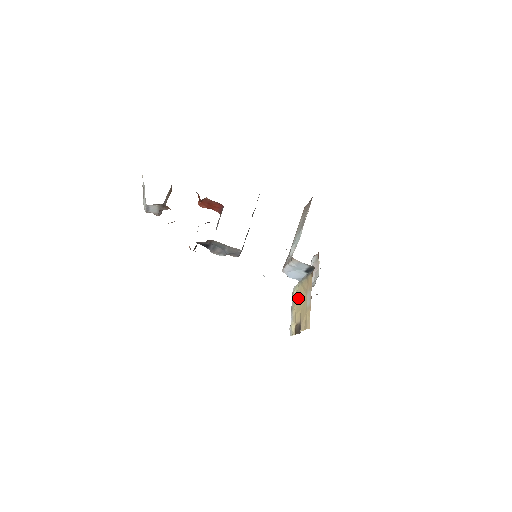
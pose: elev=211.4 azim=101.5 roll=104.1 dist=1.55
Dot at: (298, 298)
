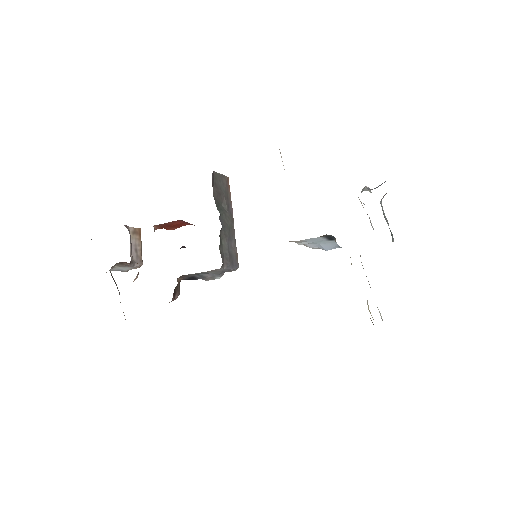
Dot at: occluded
